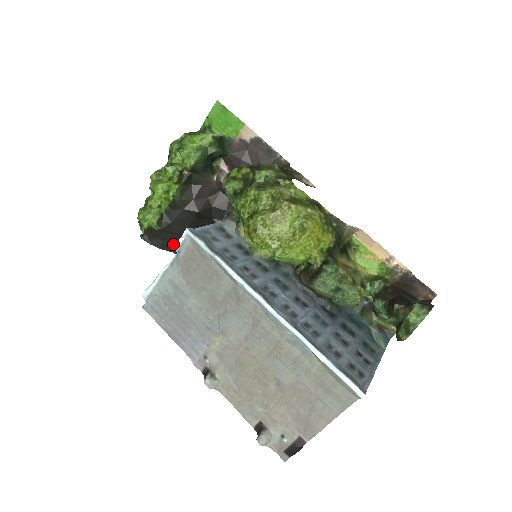
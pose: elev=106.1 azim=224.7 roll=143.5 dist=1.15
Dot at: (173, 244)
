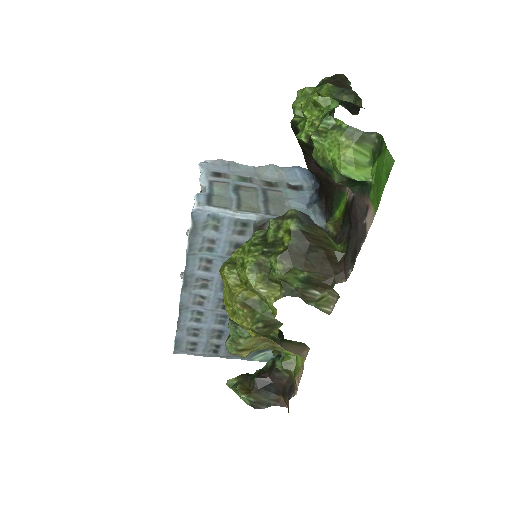
Dot at: occluded
